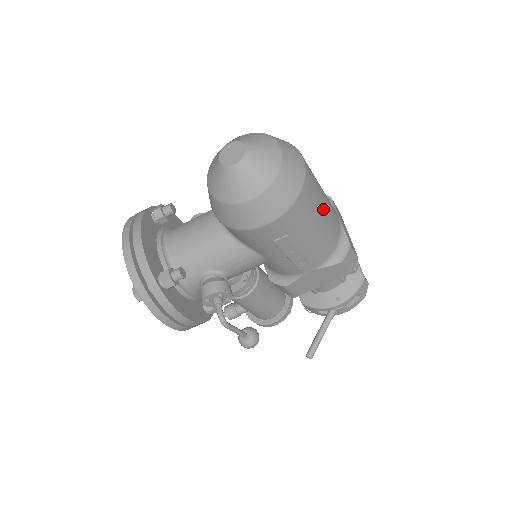
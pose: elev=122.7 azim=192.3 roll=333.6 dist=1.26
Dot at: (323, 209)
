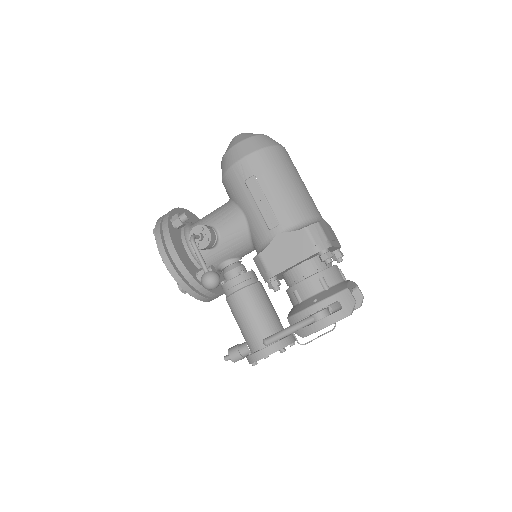
Dot at: (293, 180)
